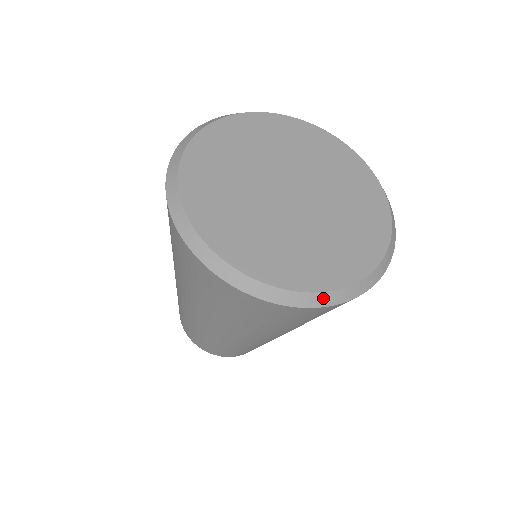
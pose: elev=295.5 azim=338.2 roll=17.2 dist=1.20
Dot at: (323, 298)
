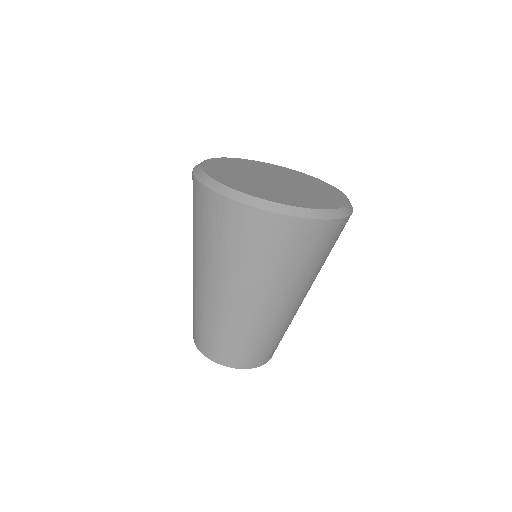
Dot at: (344, 211)
